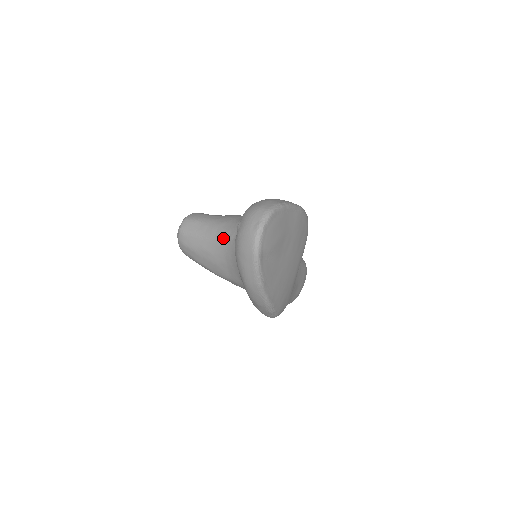
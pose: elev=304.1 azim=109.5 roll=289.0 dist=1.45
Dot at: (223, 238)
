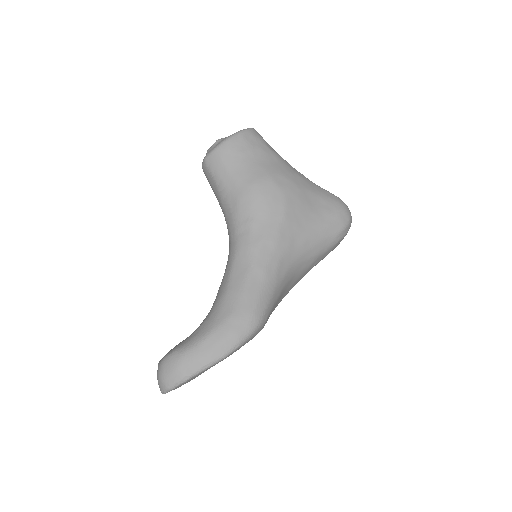
Dot at: occluded
